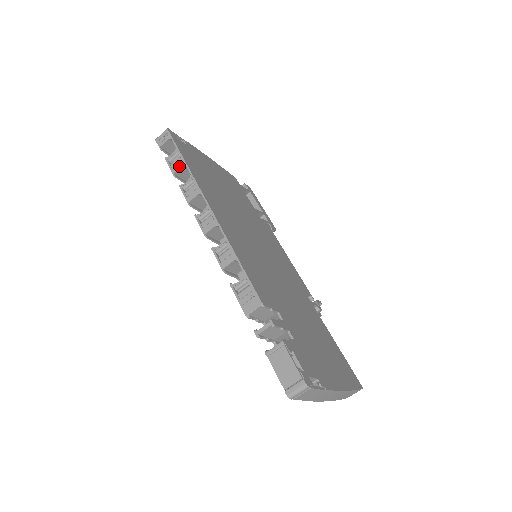
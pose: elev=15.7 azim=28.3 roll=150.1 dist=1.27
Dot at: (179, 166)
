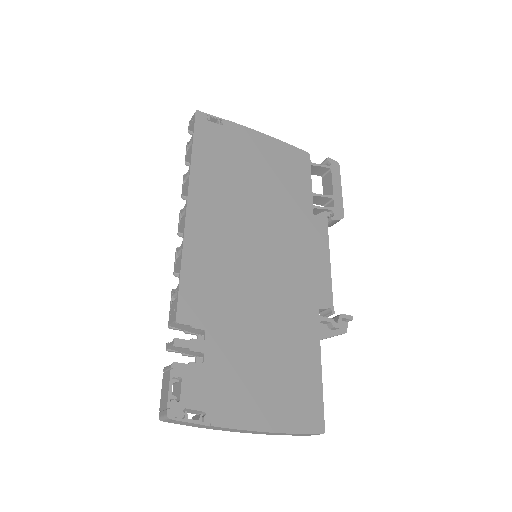
Dot at: (188, 155)
